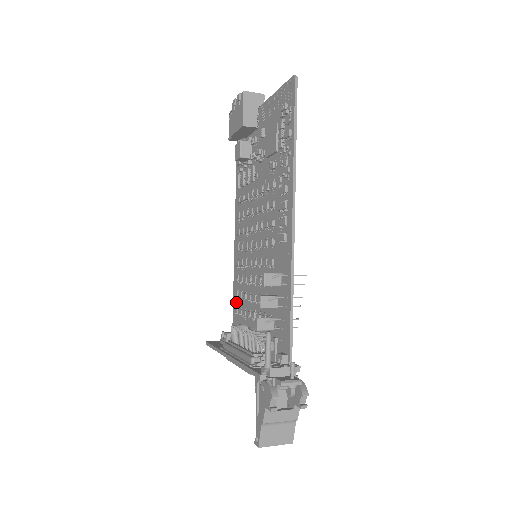
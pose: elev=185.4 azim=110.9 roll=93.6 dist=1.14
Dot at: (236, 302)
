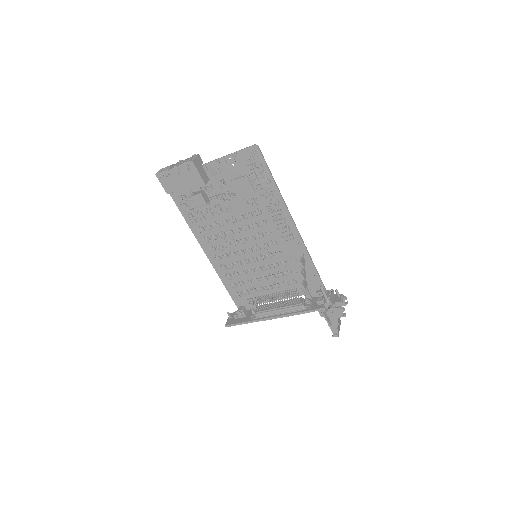
Dot at: (234, 290)
